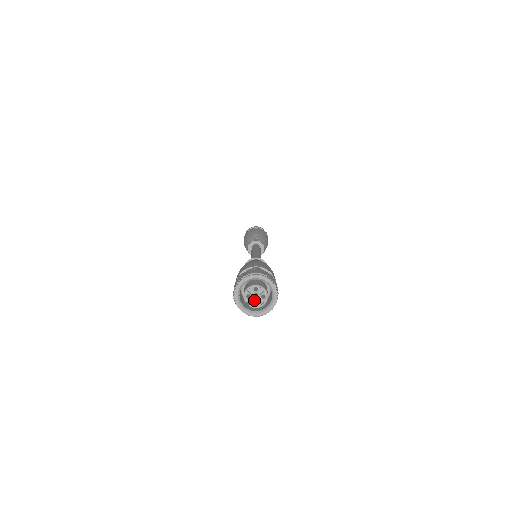
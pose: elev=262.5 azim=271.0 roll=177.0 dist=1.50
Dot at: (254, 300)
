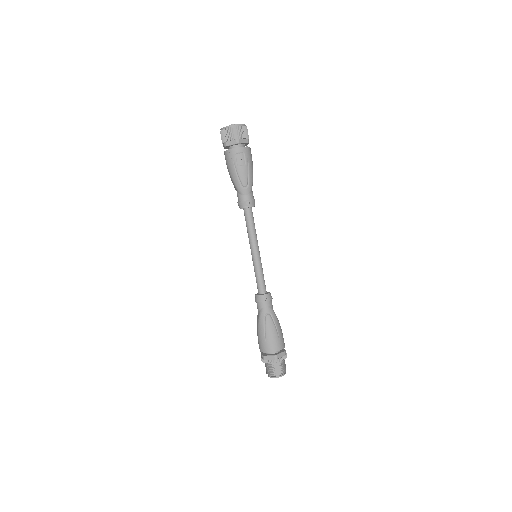
Dot at: occluded
